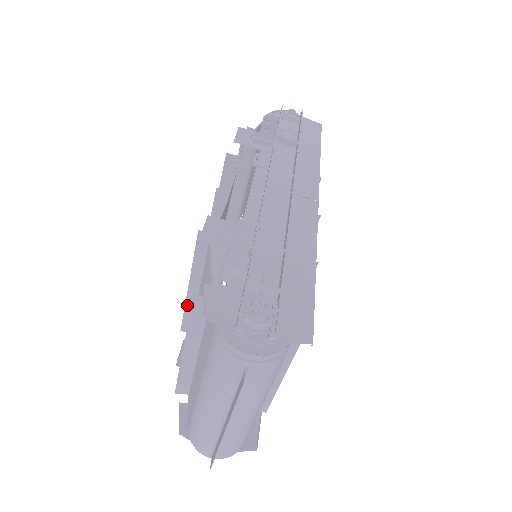
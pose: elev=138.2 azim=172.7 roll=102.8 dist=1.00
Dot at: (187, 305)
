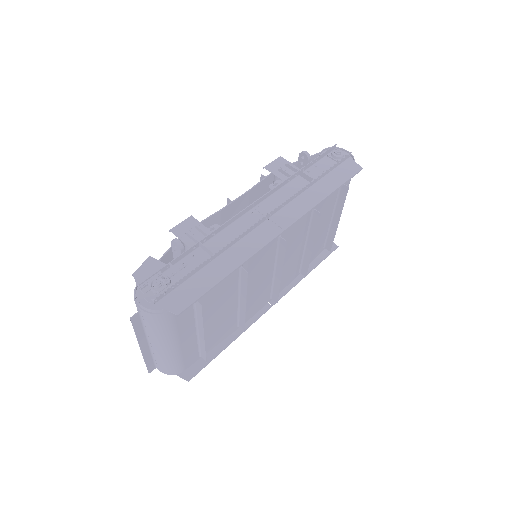
Dot at: occluded
